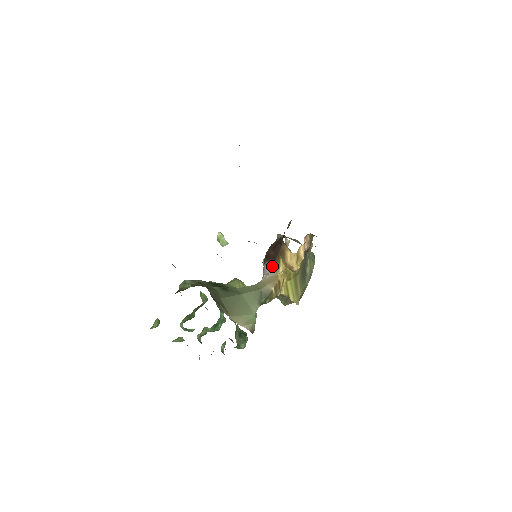
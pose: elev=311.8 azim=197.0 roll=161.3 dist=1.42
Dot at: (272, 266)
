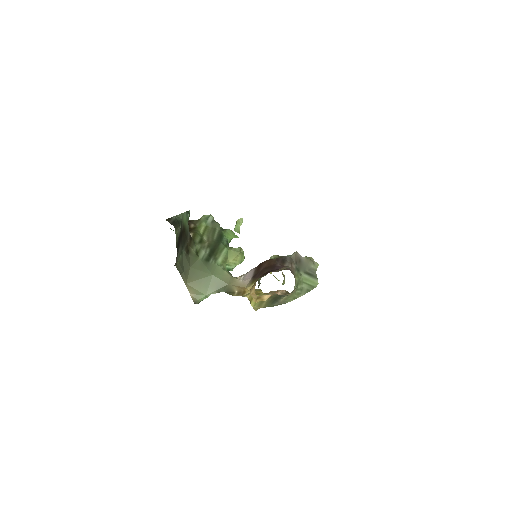
Dot at: (250, 278)
